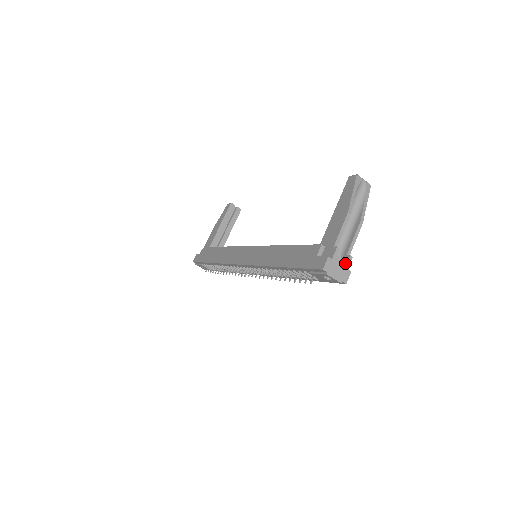
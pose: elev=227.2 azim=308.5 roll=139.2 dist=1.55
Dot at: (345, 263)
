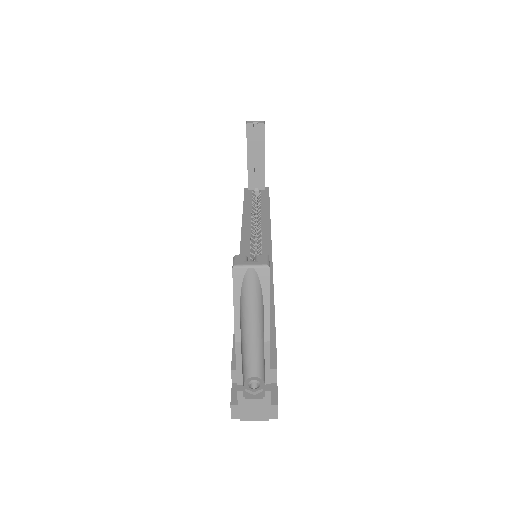
Dot at: (262, 401)
